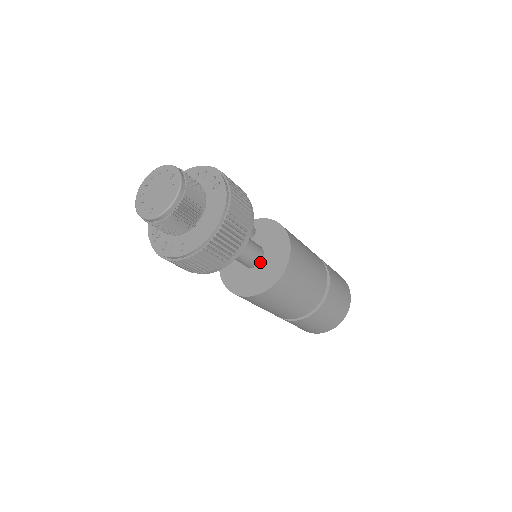
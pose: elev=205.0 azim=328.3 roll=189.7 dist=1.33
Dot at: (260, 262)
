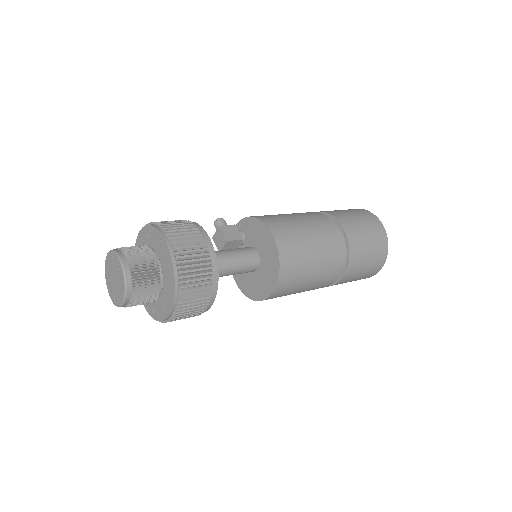
Dot at: (259, 263)
